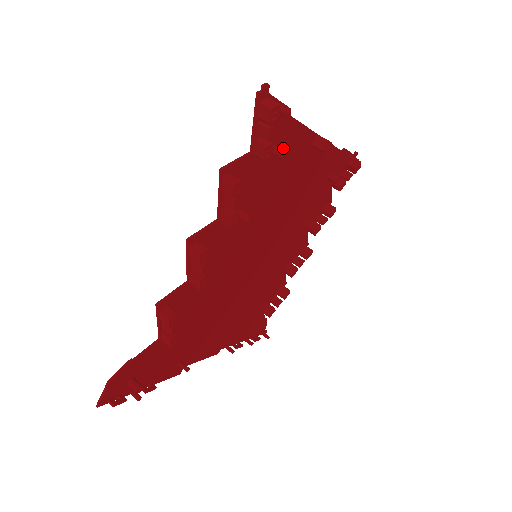
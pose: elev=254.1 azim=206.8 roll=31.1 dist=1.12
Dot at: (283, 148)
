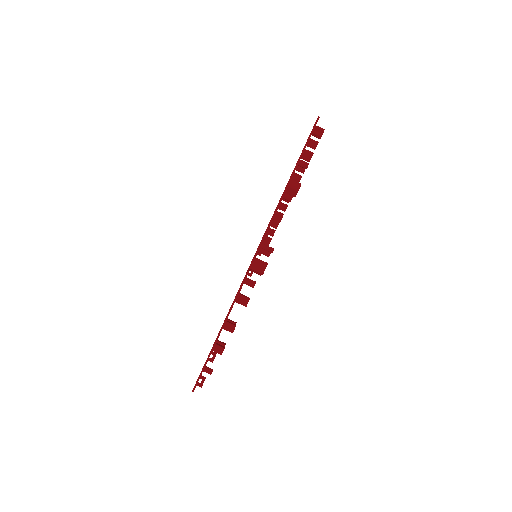
Dot at: occluded
